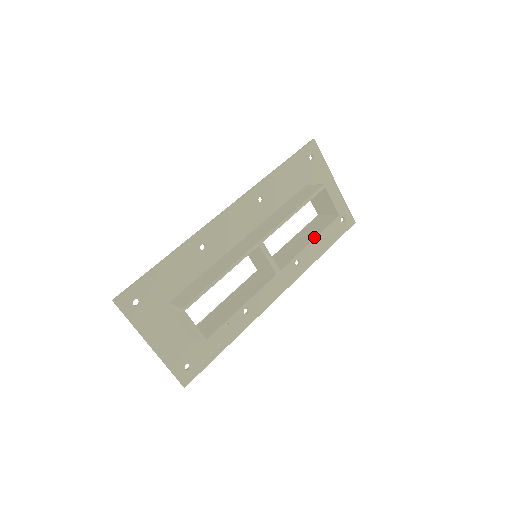
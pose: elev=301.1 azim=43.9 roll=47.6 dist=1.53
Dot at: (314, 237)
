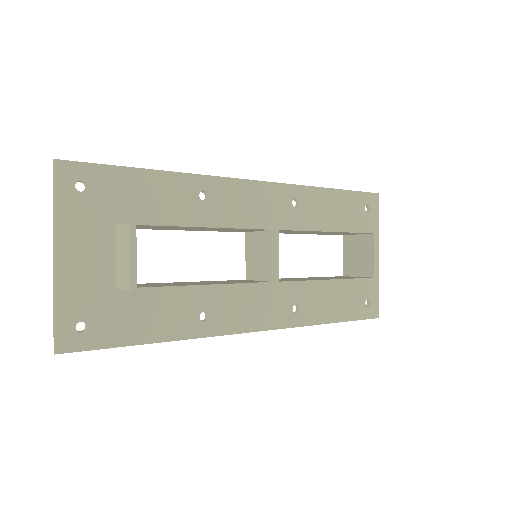
Dot at: occluded
